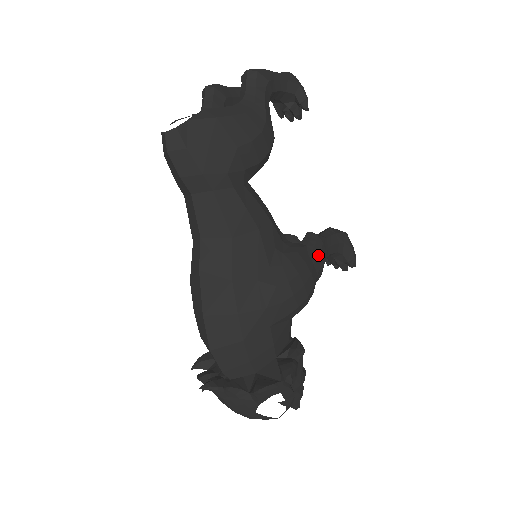
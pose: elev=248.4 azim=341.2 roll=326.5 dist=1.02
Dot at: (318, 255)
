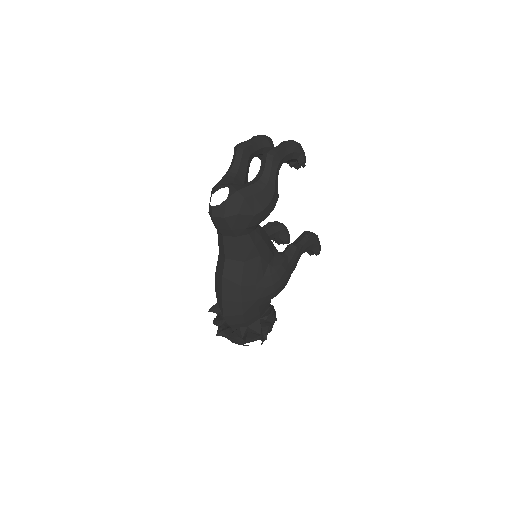
Dot at: (294, 261)
